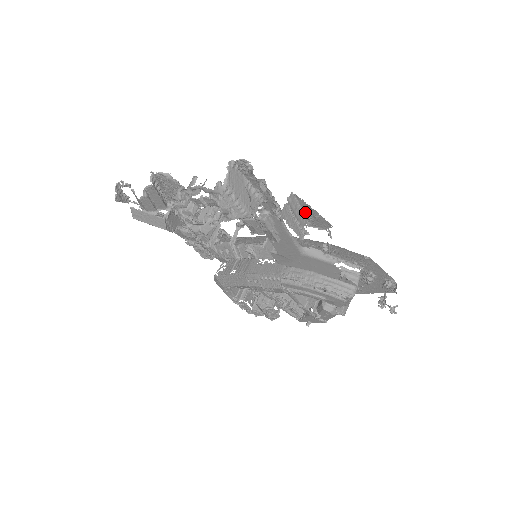
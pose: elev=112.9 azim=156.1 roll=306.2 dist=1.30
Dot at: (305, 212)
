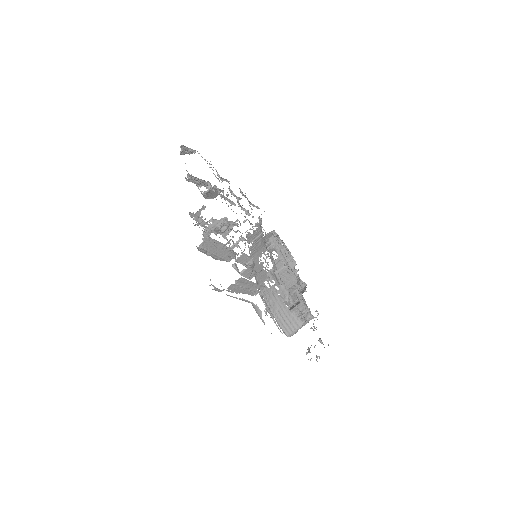
Dot at: (258, 284)
